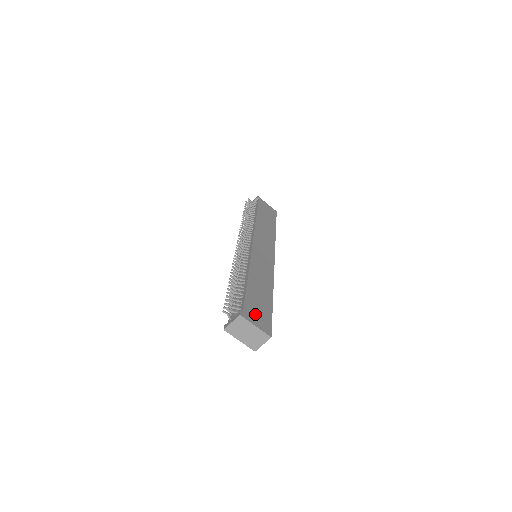
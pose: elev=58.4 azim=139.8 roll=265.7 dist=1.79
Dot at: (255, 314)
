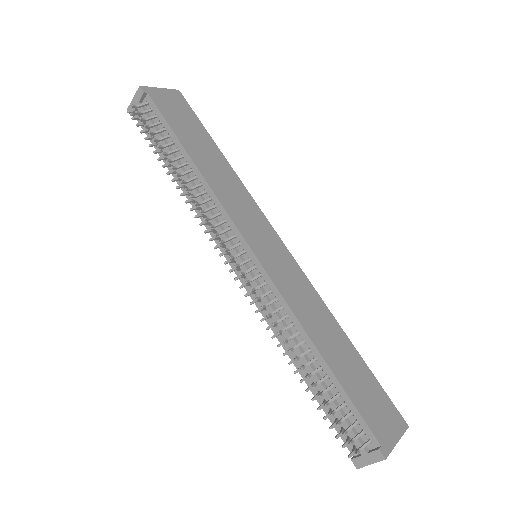
Dot at: (380, 420)
